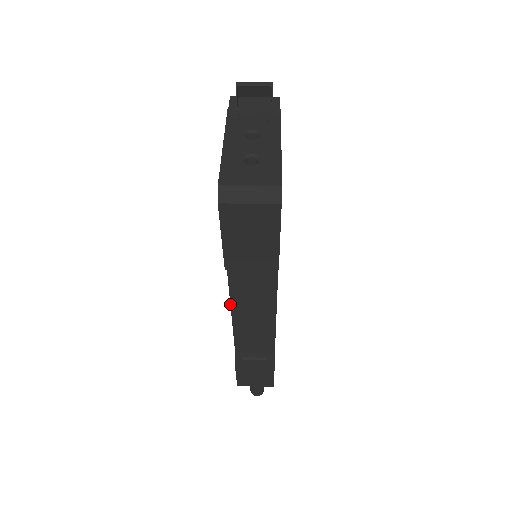
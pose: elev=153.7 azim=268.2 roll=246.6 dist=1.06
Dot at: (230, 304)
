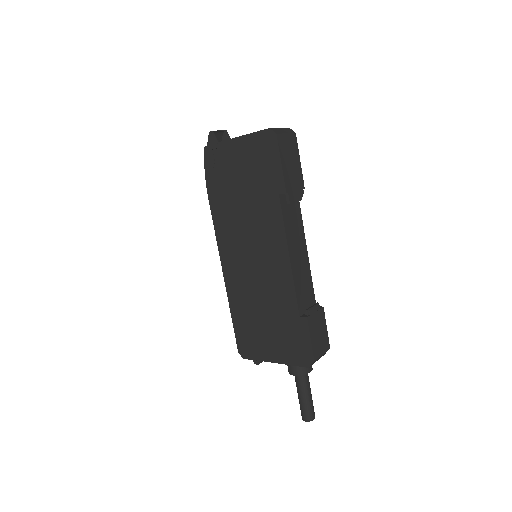
Dot at: (287, 246)
